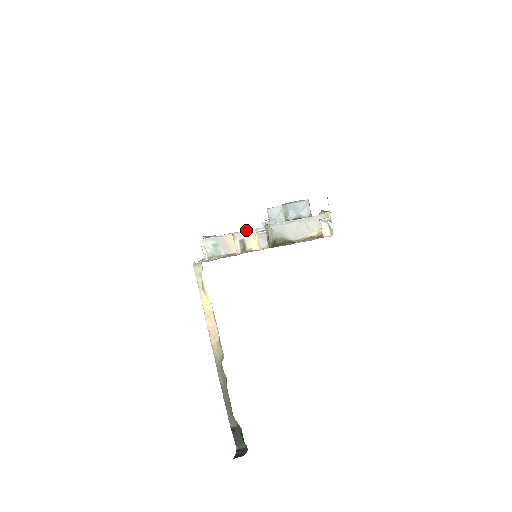
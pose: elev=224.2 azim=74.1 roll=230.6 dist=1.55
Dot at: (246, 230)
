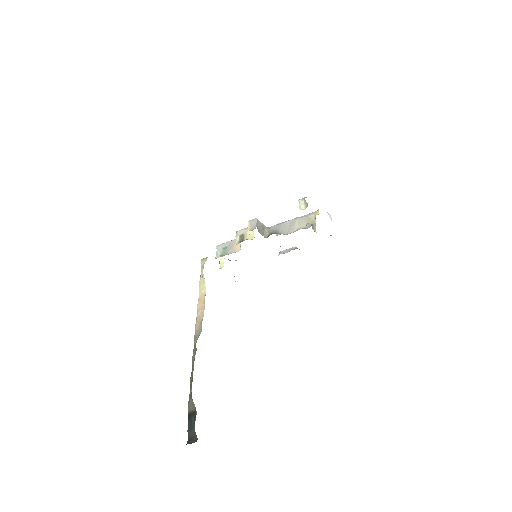
Dot at: (247, 227)
